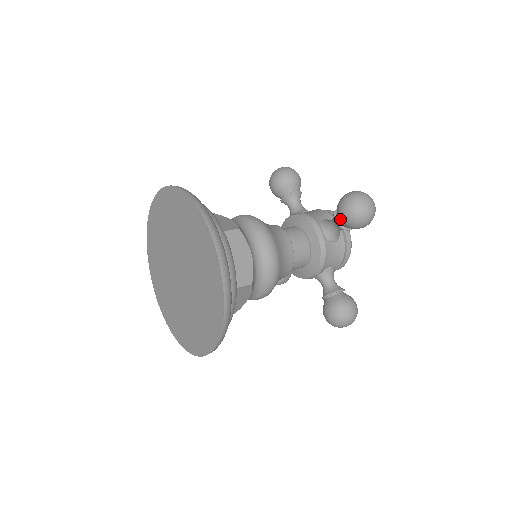
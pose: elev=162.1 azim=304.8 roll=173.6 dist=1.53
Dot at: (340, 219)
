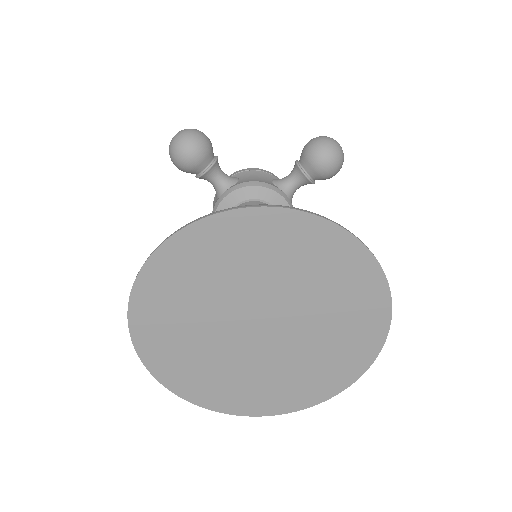
Dot at: (319, 174)
